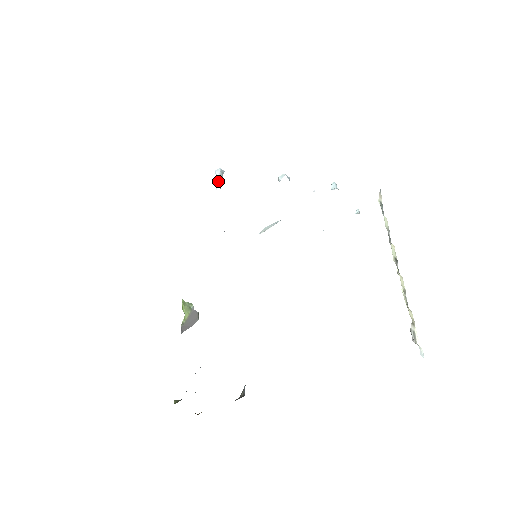
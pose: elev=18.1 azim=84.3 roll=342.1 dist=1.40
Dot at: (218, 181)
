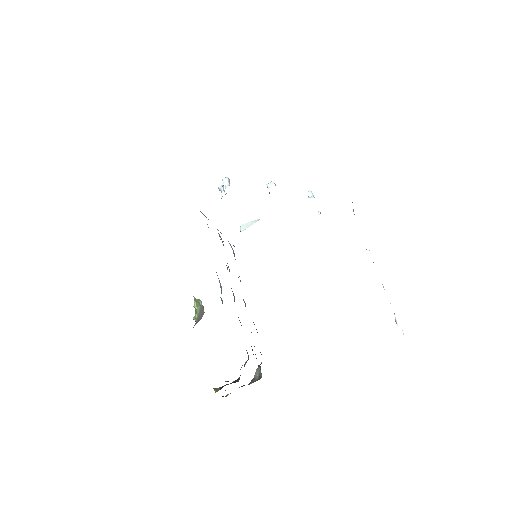
Dot at: (222, 188)
